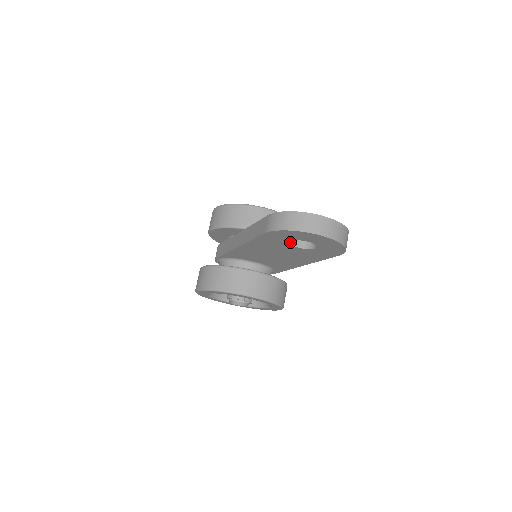
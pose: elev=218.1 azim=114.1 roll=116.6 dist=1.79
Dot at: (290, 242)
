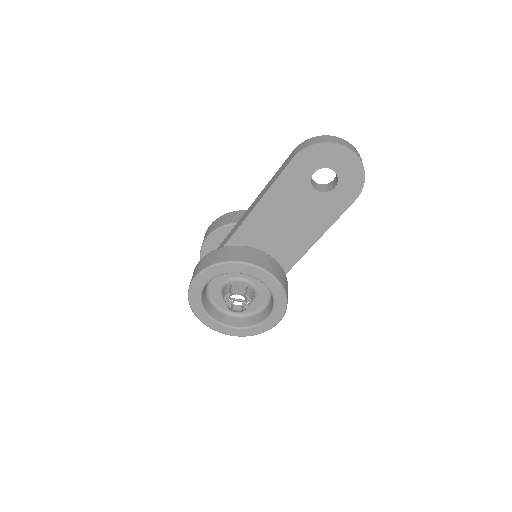
Dot at: (311, 182)
